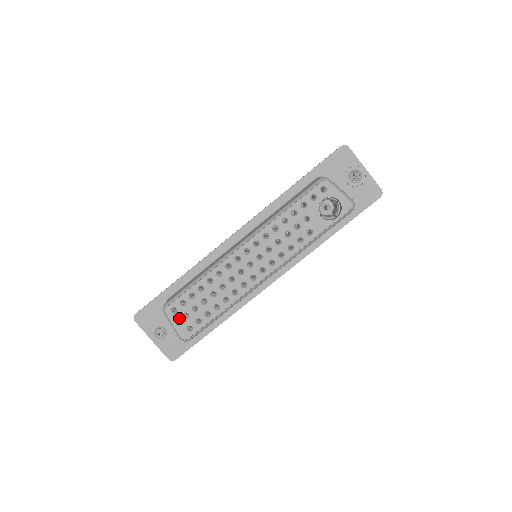
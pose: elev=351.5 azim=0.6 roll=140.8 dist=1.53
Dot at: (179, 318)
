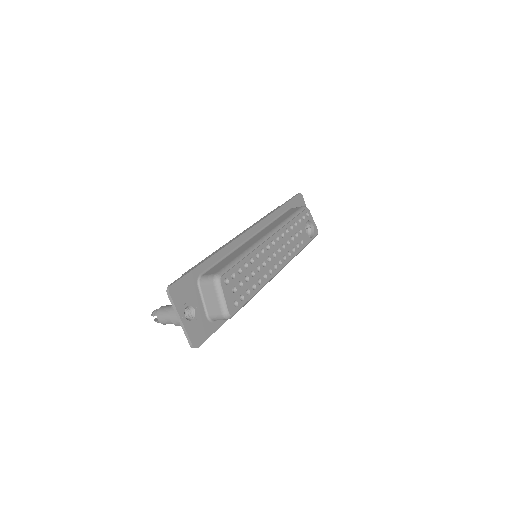
Dot at: (229, 290)
